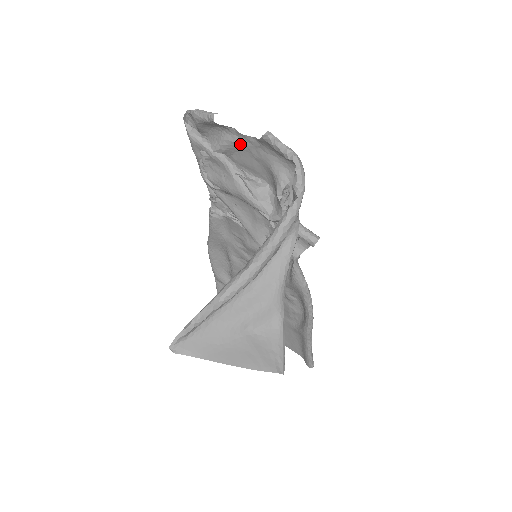
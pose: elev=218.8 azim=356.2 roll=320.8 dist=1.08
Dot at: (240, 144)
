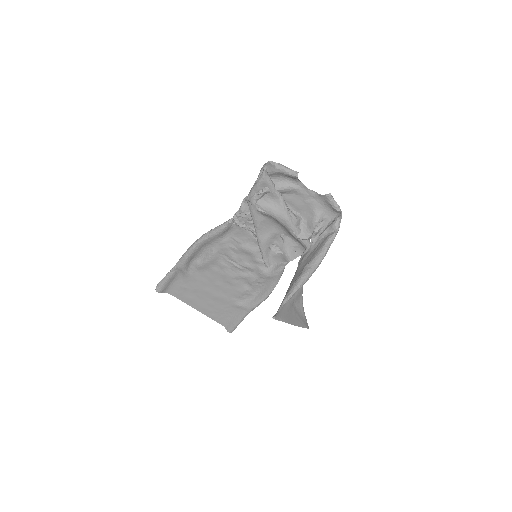
Dot at: (299, 191)
